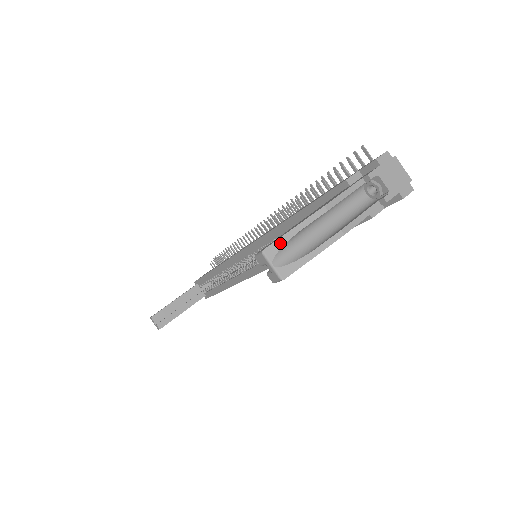
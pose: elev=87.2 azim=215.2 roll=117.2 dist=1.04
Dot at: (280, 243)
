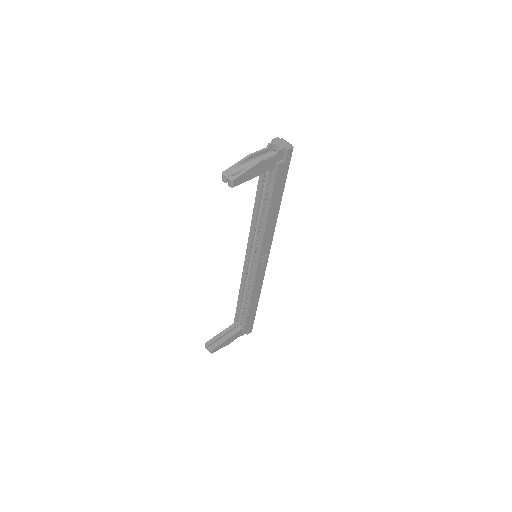
Dot at: (230, 169)
